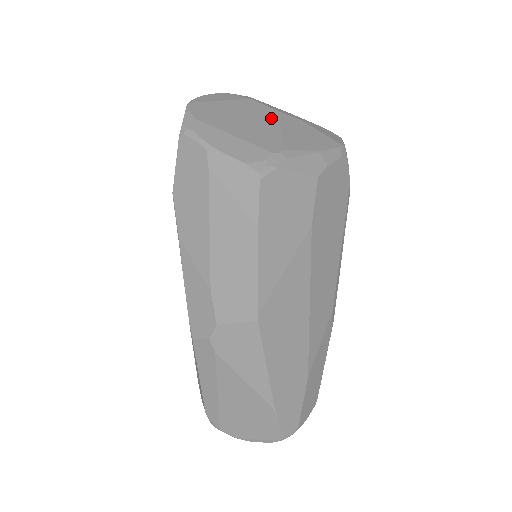
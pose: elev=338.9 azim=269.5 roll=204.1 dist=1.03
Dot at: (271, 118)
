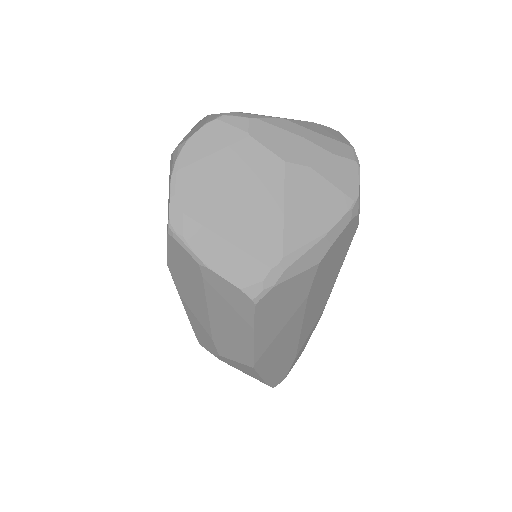
Dot at: (273, 184)
